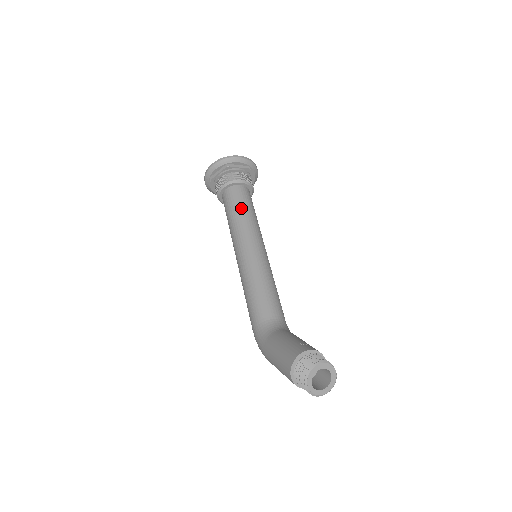
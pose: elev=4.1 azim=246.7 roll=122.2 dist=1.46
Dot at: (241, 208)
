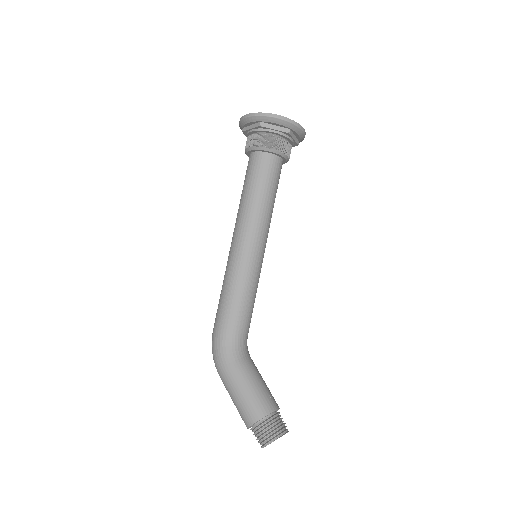
Dot at: (272, 192)
